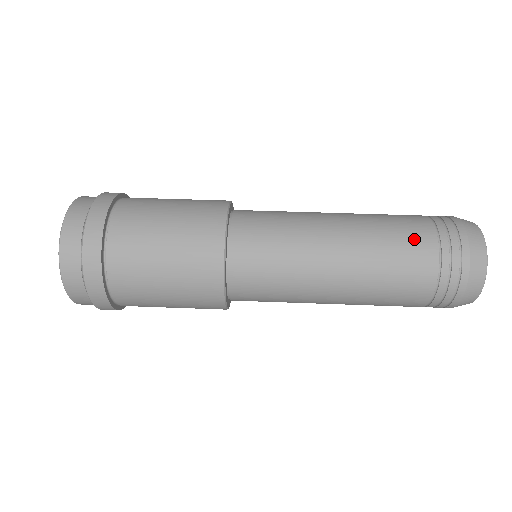
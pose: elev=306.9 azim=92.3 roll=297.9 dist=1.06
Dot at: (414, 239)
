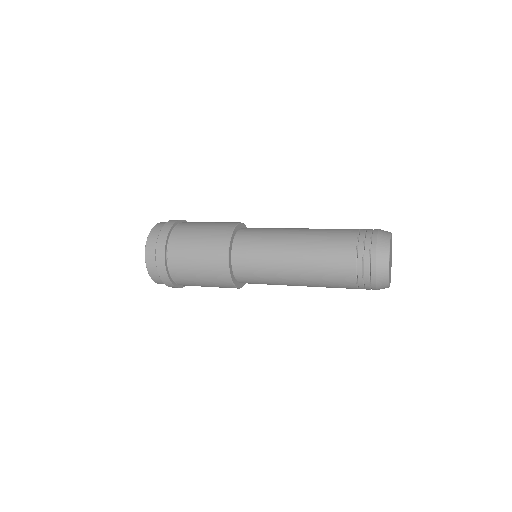
Dot at: (341, 250)
